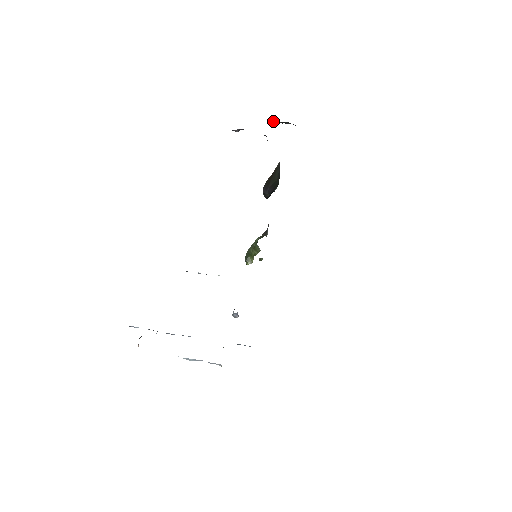
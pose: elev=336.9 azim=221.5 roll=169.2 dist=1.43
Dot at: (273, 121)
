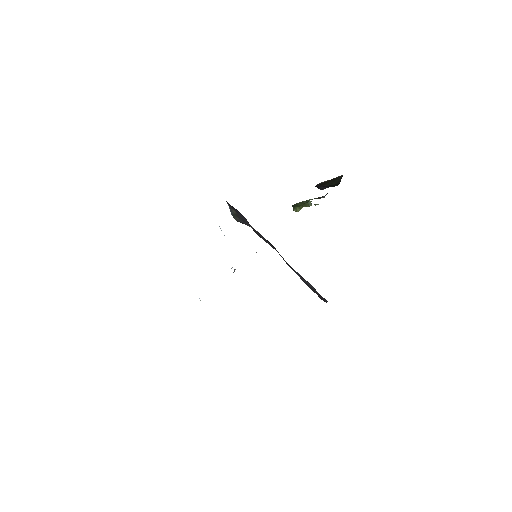
Dot at: occluded
